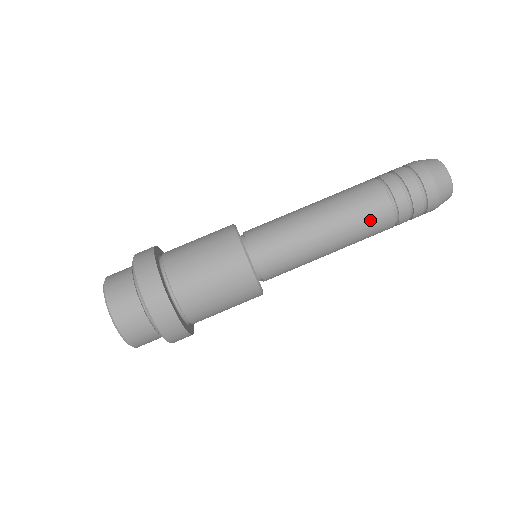
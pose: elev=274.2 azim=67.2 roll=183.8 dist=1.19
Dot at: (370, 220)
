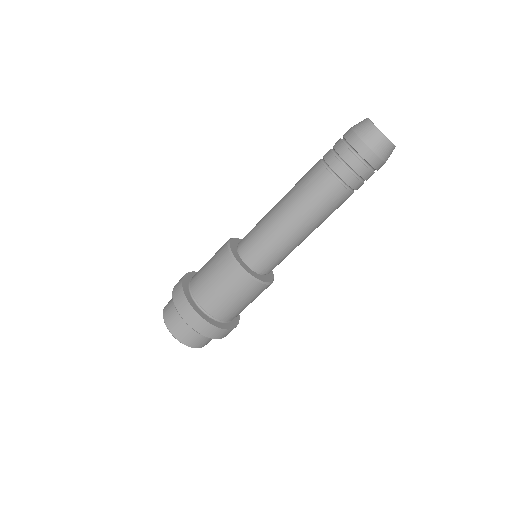
Dot at: (317, 193)
